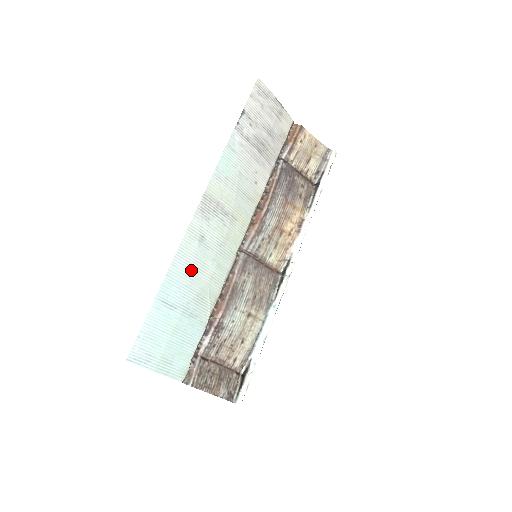
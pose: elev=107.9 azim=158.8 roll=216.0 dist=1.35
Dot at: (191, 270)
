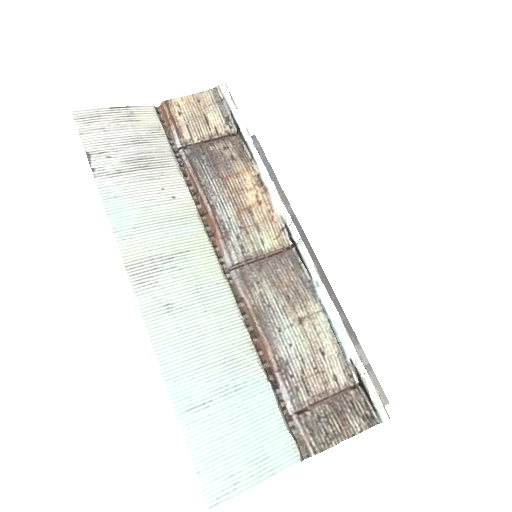
Dot at: (189, 348)
